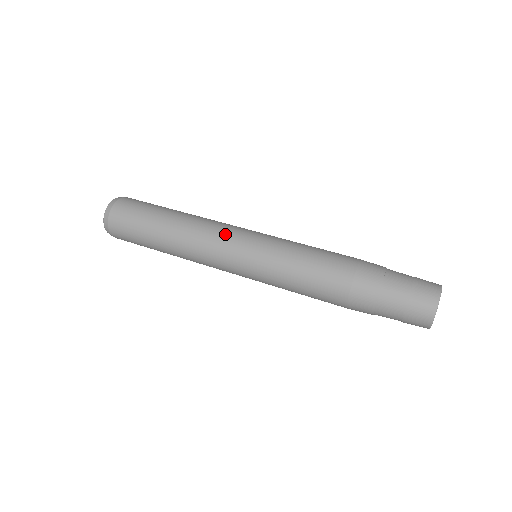
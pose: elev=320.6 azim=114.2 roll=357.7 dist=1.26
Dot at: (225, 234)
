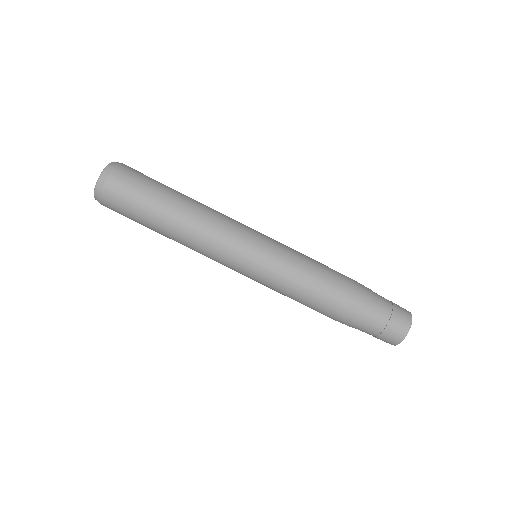
Dot at: occluded
